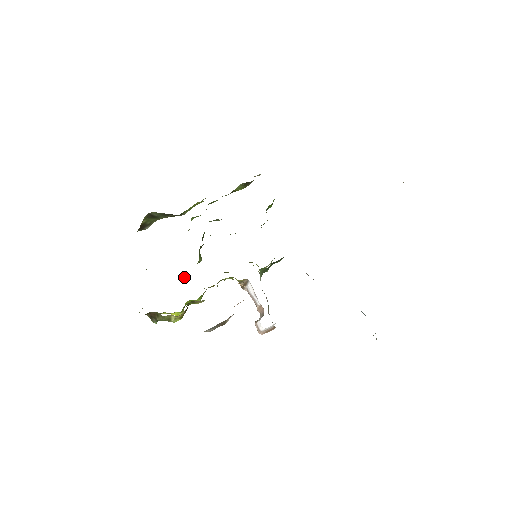
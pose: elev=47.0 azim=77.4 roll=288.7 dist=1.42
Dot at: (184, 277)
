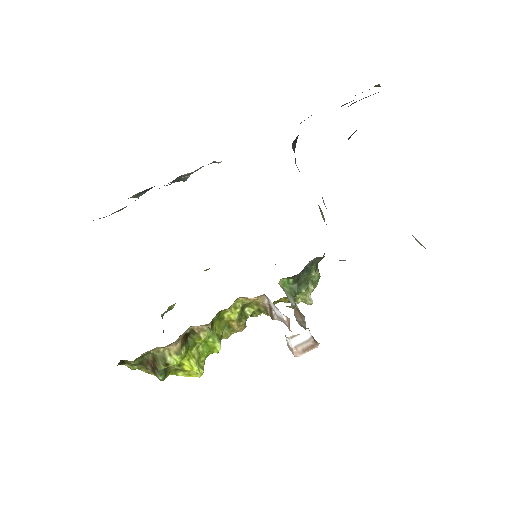
Dot at: occluded
